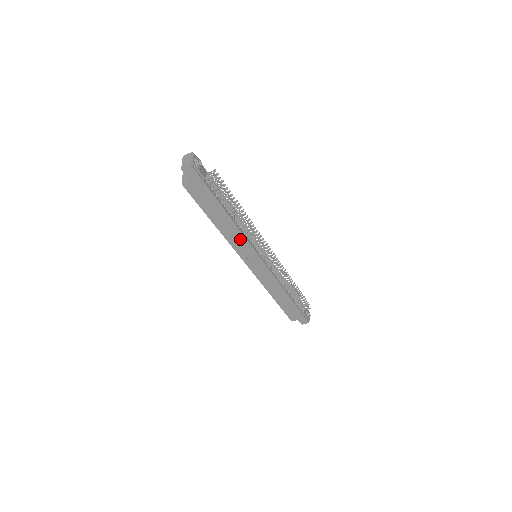
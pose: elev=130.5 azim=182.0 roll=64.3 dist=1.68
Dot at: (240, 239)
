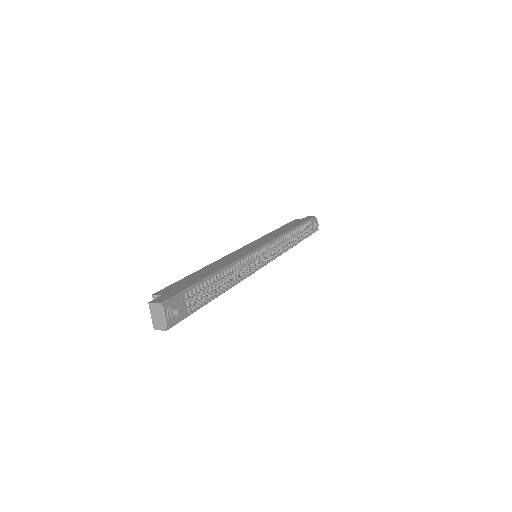
Dot at: occluded
